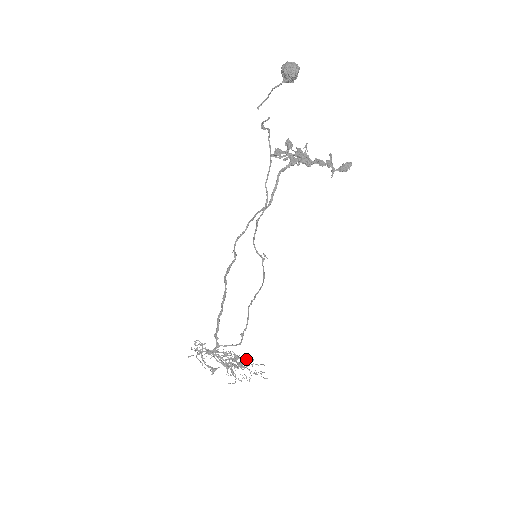
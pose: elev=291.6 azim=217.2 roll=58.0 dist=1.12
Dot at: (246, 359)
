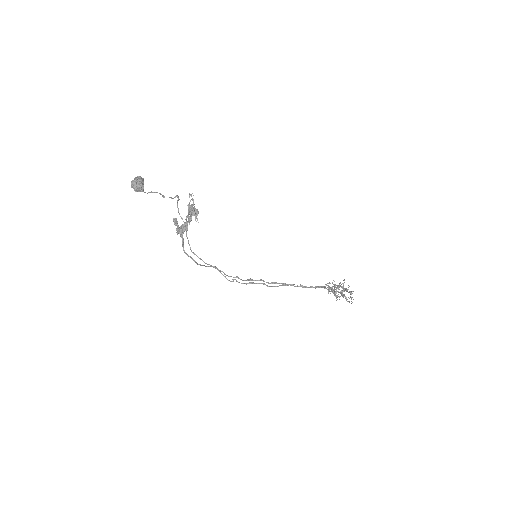
Dot at: occluded
